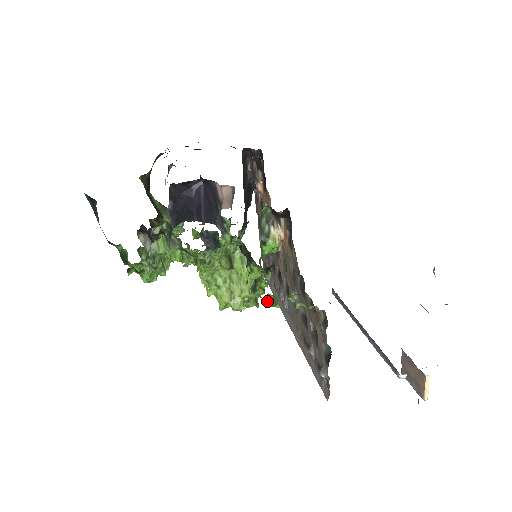
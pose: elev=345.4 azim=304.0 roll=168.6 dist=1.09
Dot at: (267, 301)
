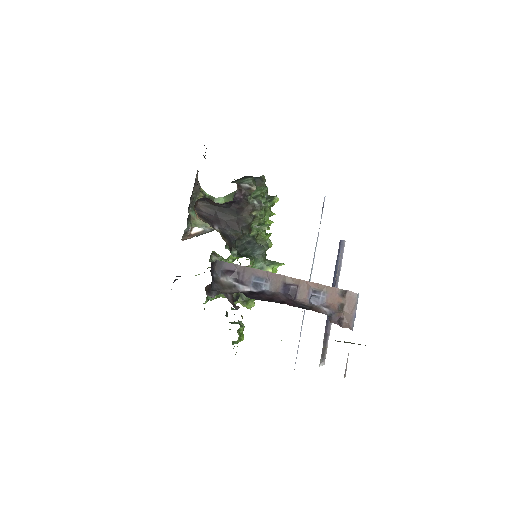
Dot at: occluded
